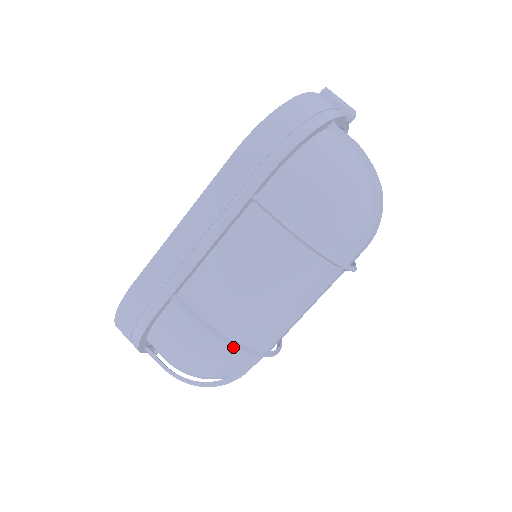
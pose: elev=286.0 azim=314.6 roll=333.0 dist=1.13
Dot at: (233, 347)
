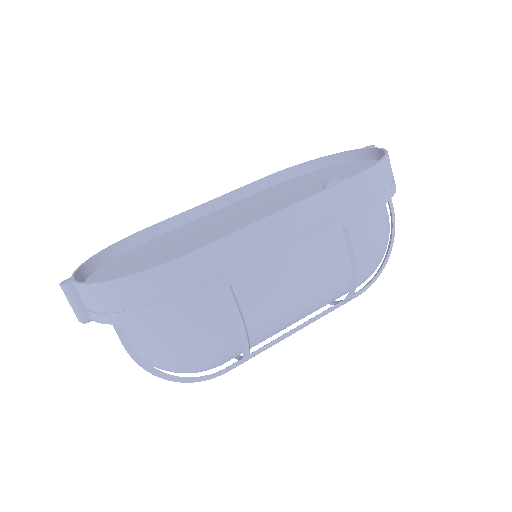
Dot at: (246, 351)
